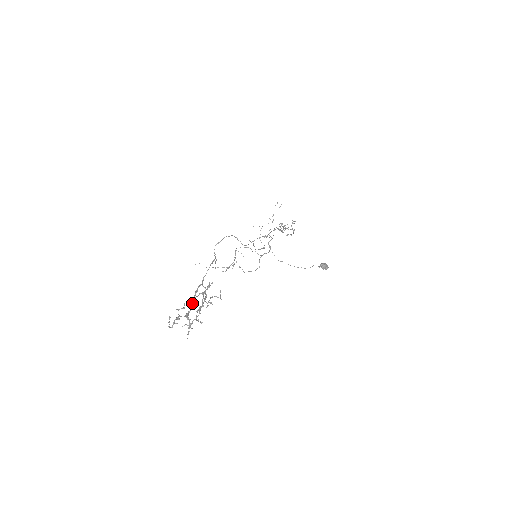
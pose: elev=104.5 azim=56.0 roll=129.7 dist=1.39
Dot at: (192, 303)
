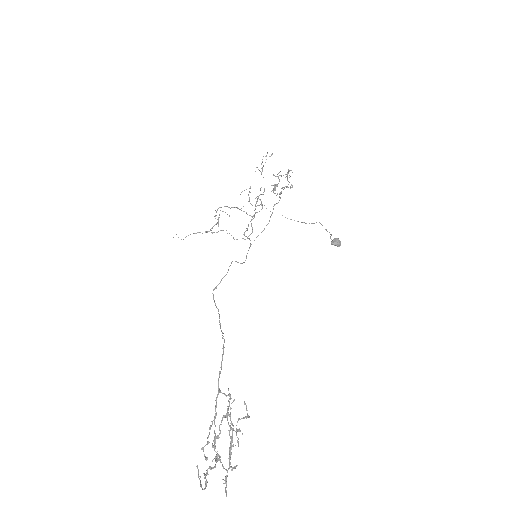
Dot at: (215, 426)
